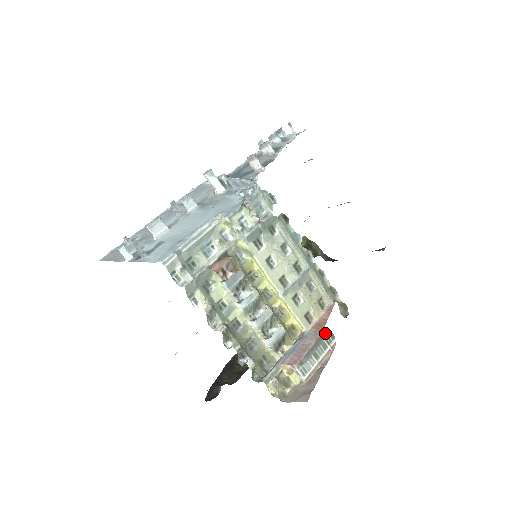
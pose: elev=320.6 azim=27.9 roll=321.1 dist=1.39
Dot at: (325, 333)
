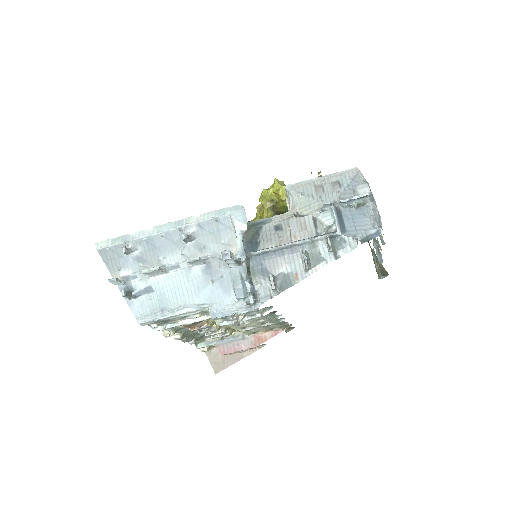
Dot at: occluded
